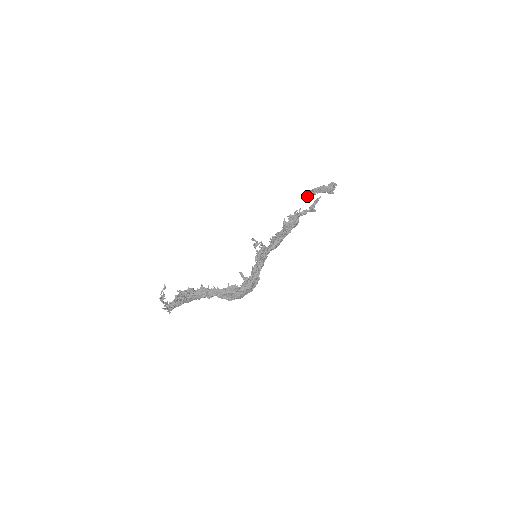
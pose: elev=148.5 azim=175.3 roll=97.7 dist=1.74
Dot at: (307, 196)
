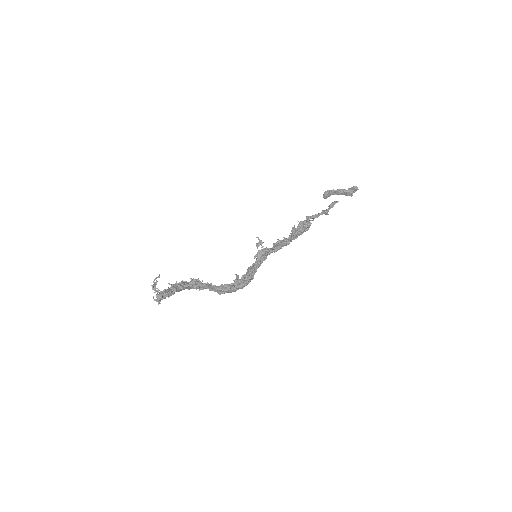
Dot at: (325, 194)
